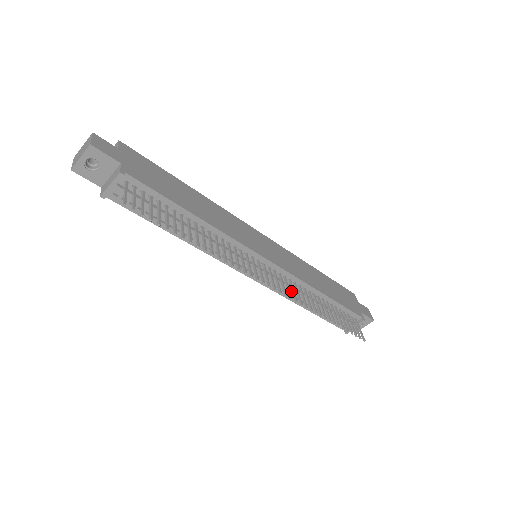
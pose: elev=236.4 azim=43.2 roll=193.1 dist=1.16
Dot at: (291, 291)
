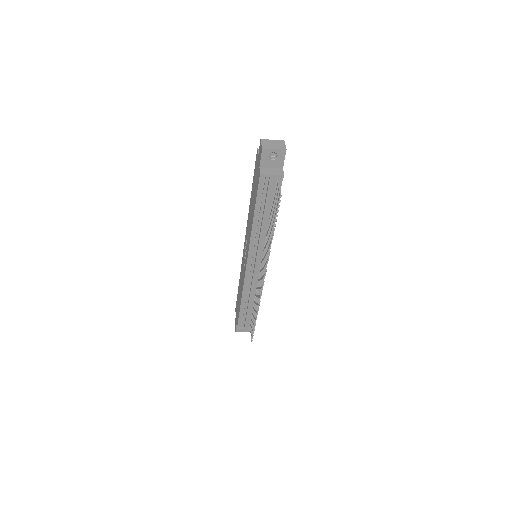
Dot at: (252, 288)
